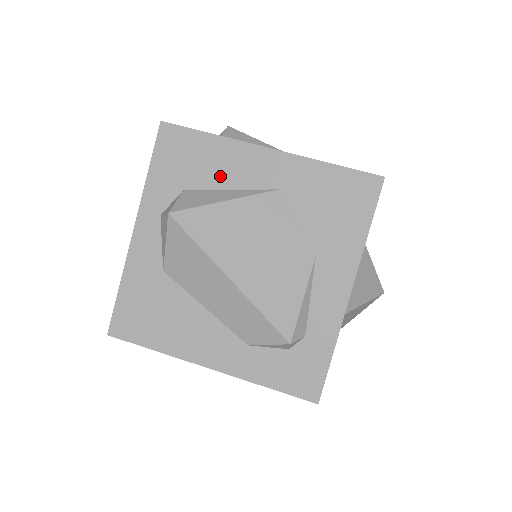
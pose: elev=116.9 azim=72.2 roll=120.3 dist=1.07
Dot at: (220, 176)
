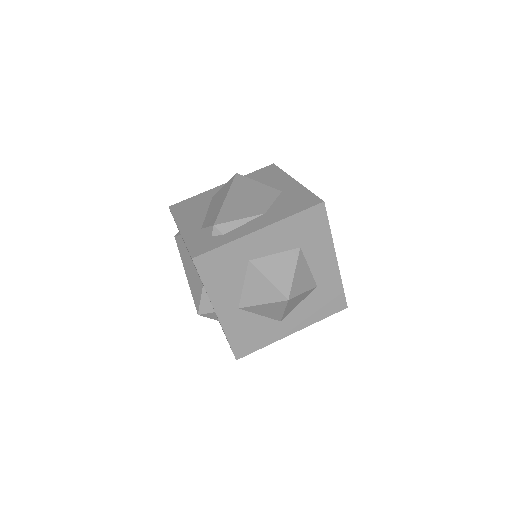
Dot at: (269, 182)
